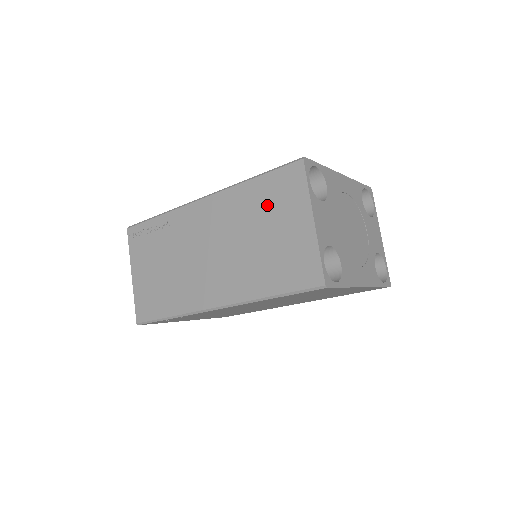
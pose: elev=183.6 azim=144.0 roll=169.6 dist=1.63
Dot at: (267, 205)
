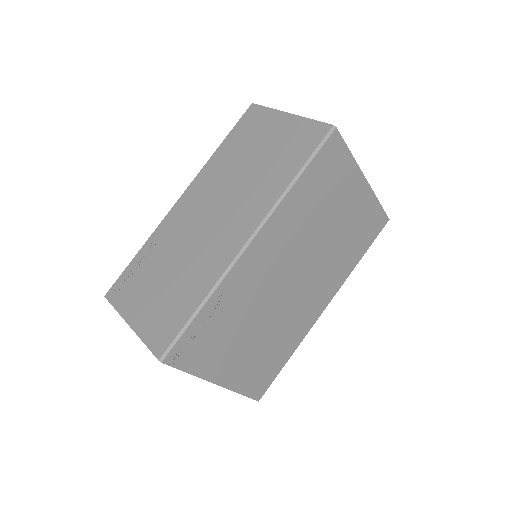
Dot at: (244, 143)
